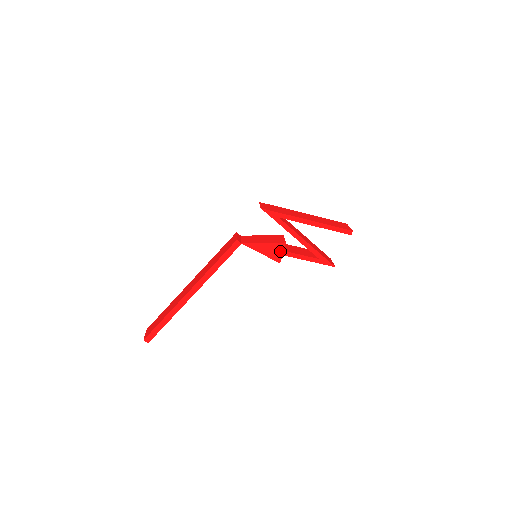
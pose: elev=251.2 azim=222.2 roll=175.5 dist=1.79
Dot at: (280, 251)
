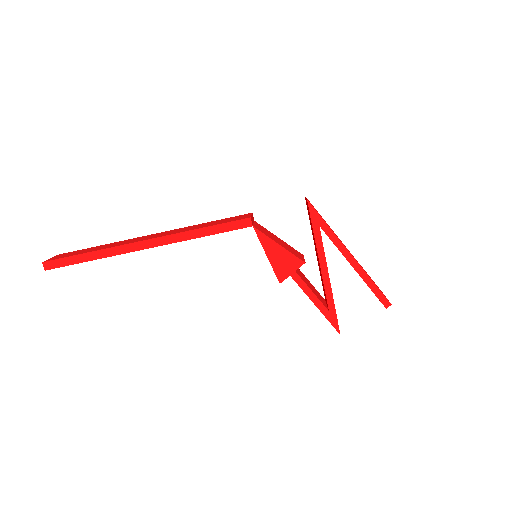
Dot at: (291, 268)
